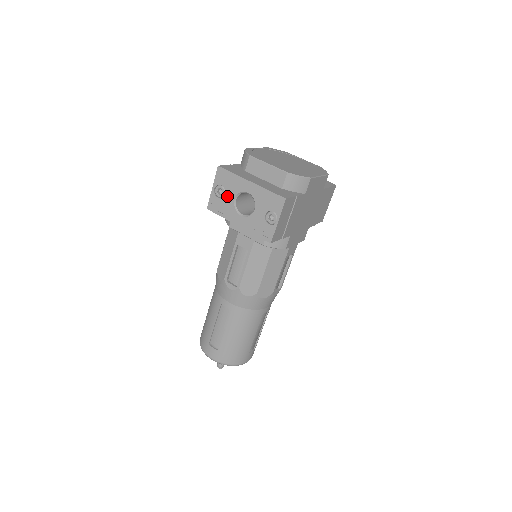
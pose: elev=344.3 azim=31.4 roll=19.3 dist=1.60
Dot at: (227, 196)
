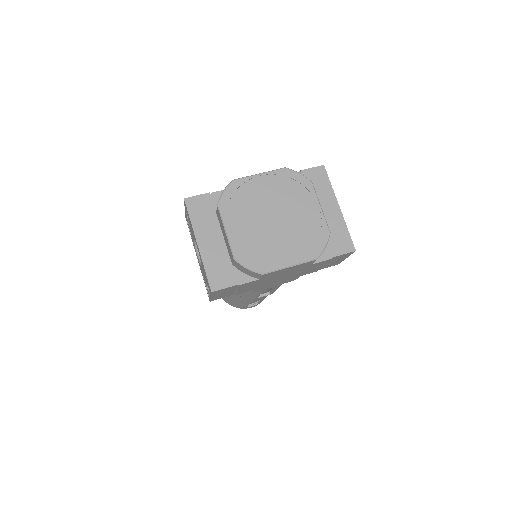
Dot at: (191, 230)
